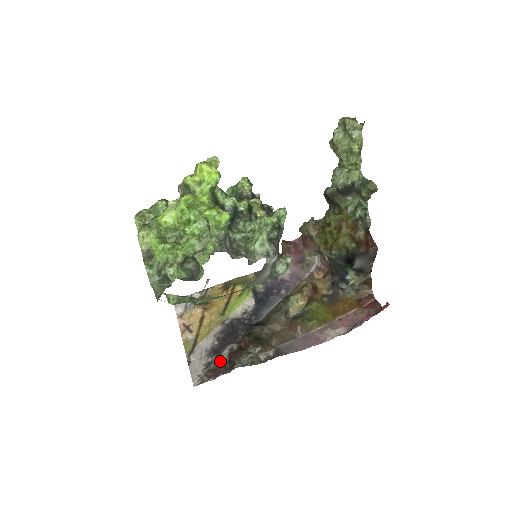
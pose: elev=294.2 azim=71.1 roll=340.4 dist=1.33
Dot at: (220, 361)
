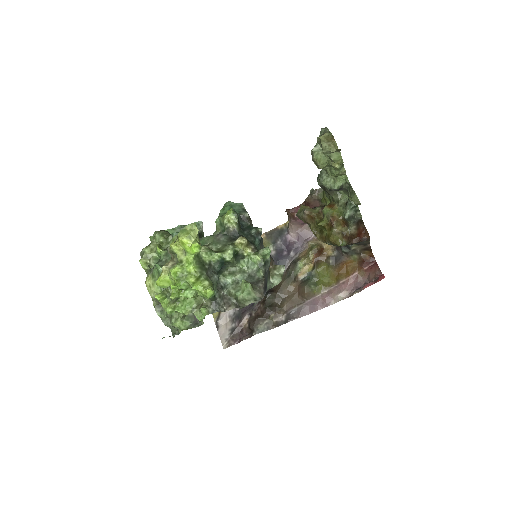
Dot at: (242, 326)
